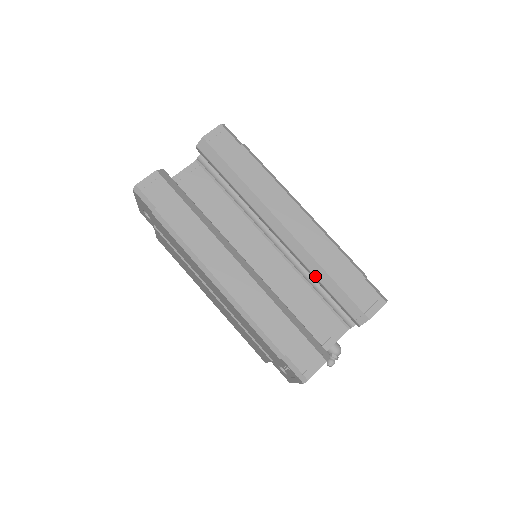
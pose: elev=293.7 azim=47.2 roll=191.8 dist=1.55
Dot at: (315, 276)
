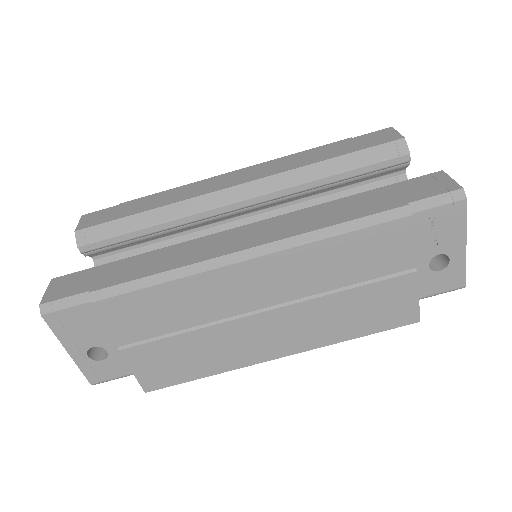
Dot at: (318, 178)
